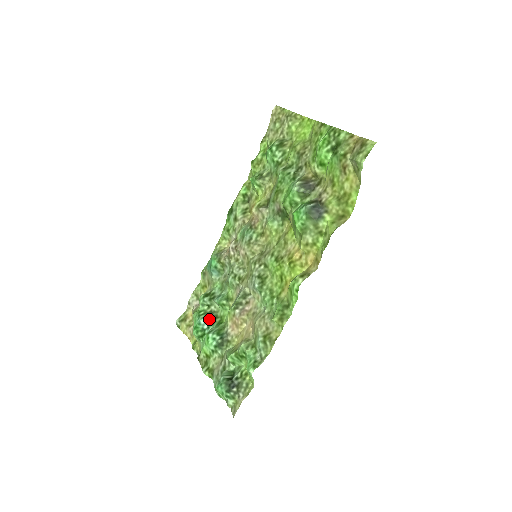
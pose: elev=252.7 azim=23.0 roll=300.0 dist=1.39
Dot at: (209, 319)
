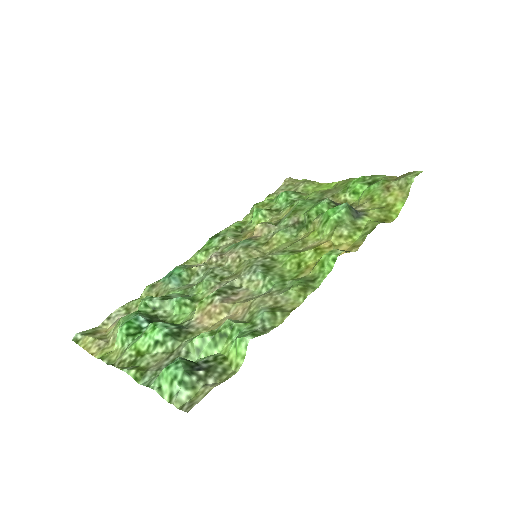
Dot at: (152, 320)
